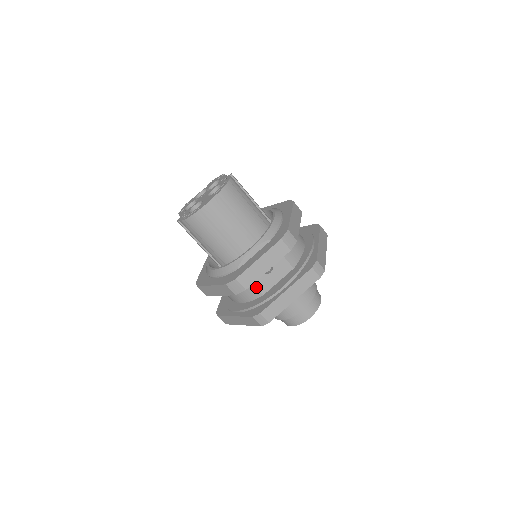
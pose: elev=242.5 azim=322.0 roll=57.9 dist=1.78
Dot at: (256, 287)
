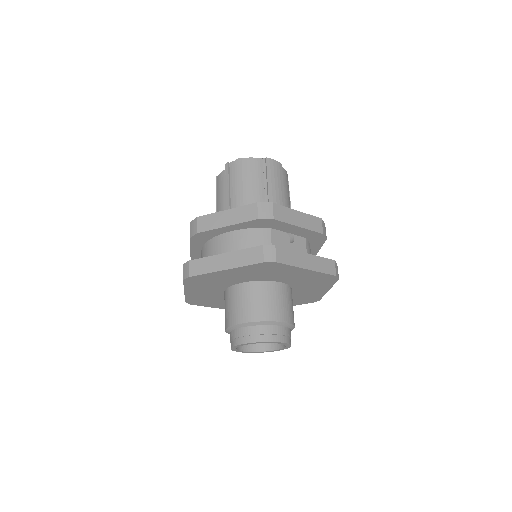
Dot at: (271, 240)
